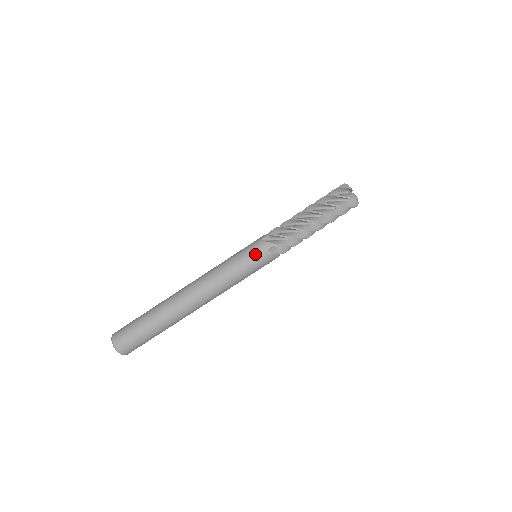
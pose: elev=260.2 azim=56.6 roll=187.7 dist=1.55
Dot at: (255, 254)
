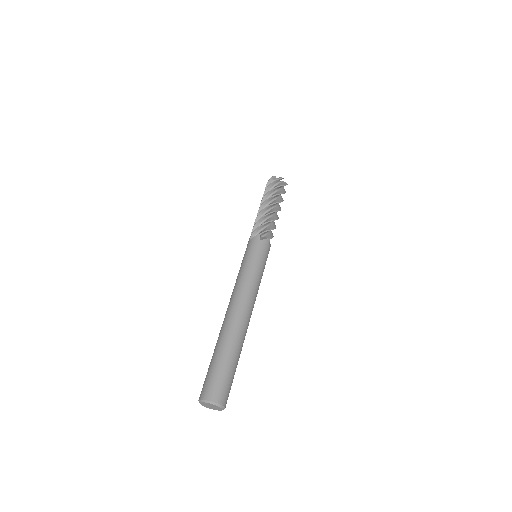
Dot at: (253, 248)
